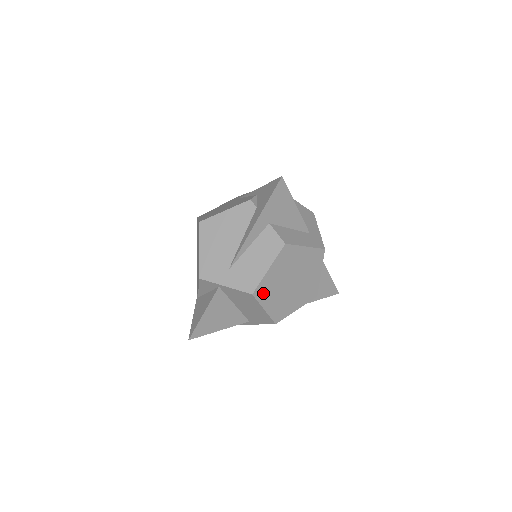
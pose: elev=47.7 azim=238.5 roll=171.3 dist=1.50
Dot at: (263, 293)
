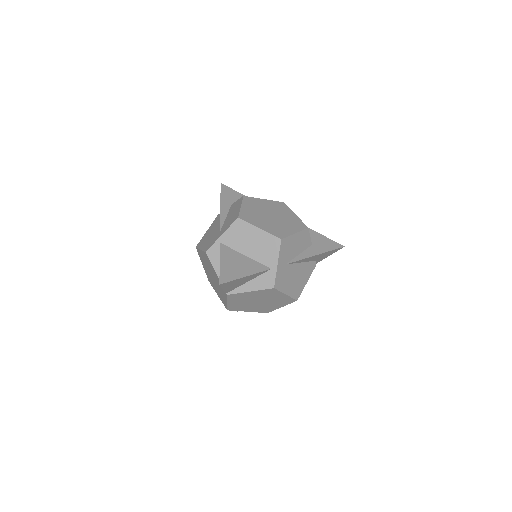
Dot at: (248, 219)
